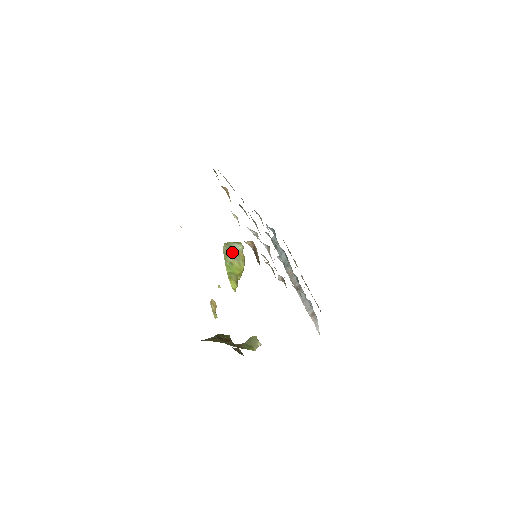
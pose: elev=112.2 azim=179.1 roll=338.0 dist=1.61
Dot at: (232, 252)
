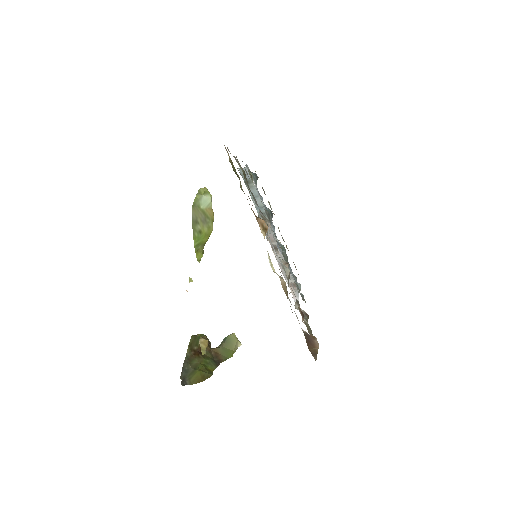
Dot at: (201, 215)
